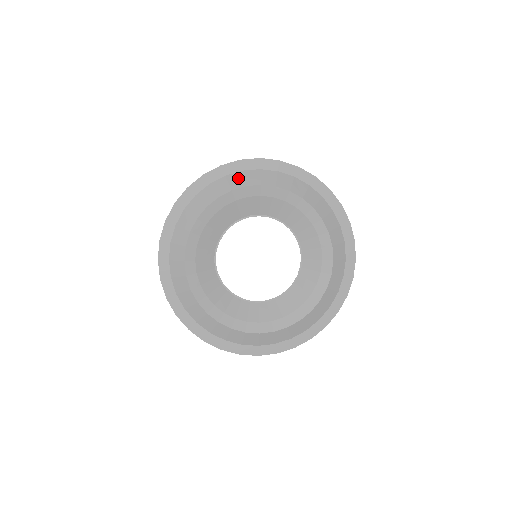
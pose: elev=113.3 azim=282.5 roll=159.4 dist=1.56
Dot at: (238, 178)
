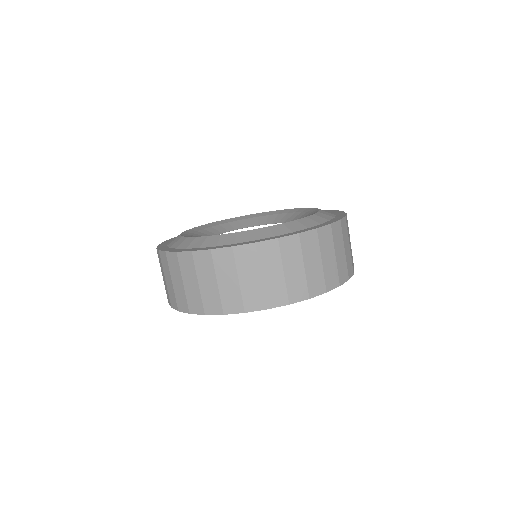
Dot at: occluded
